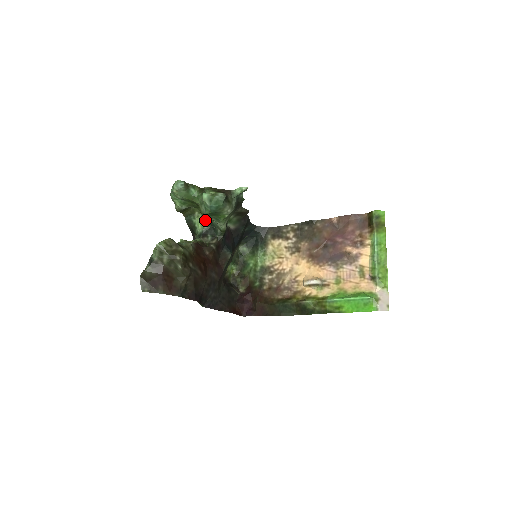
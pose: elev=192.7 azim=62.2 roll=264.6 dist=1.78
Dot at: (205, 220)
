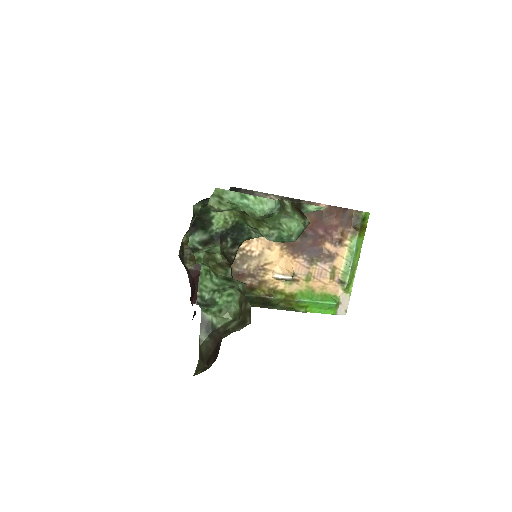
Dot at: (233, 219)
